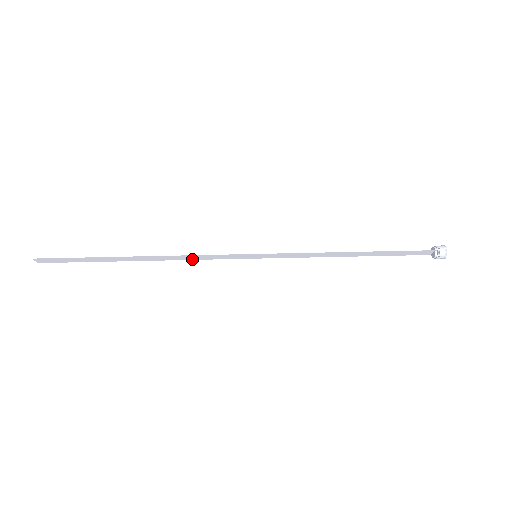
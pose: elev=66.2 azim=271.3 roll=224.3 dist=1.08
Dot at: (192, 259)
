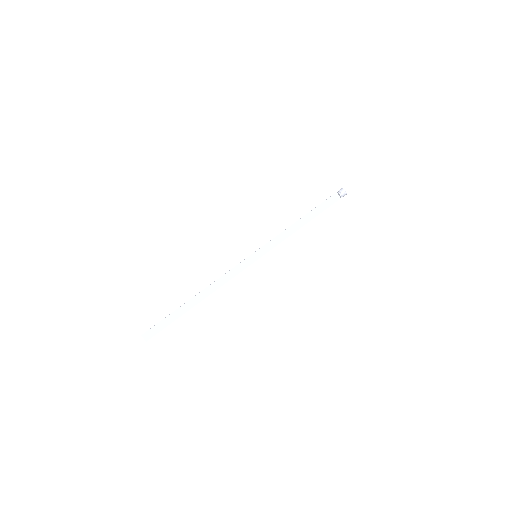
Dot at: (226, 282)
